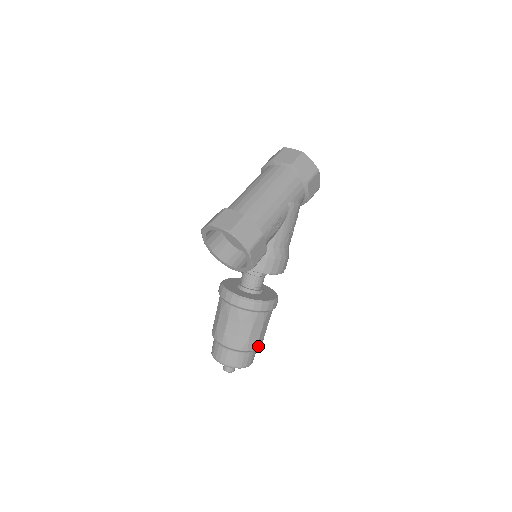
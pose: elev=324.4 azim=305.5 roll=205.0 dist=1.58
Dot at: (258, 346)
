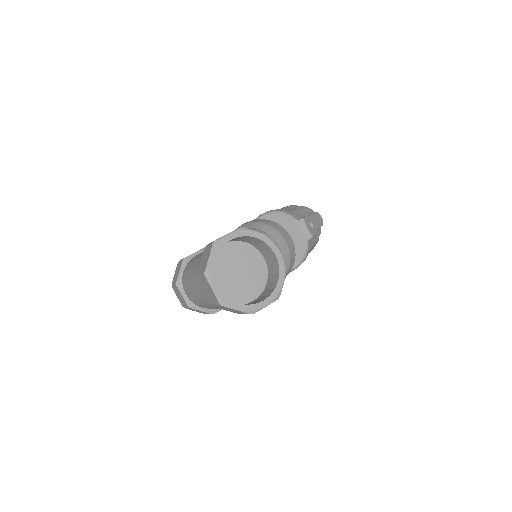
Dot at: occluded
